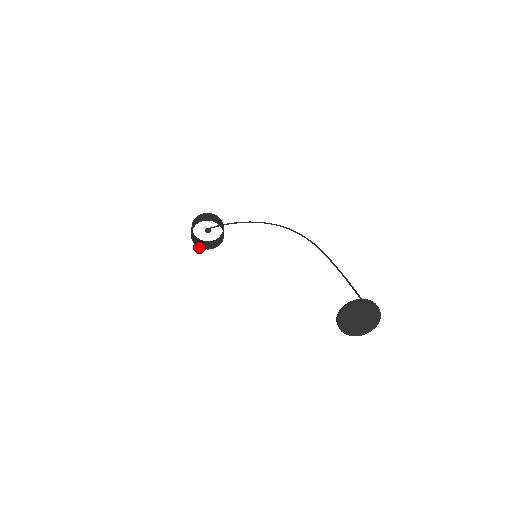
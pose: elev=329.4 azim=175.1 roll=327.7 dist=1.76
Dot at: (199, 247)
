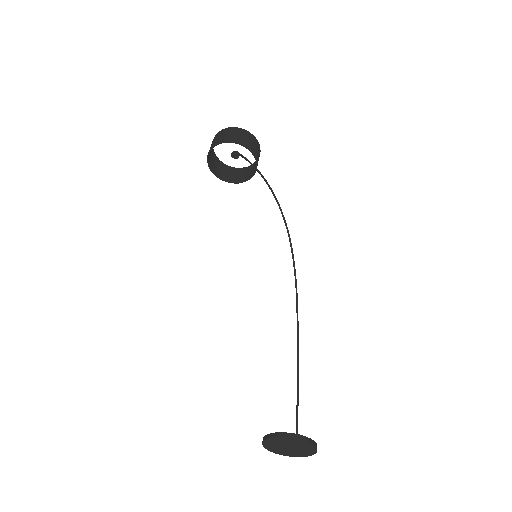
Dot at: (207, 159)
